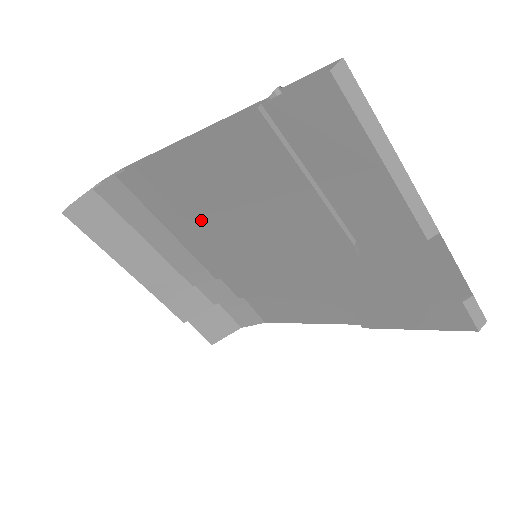
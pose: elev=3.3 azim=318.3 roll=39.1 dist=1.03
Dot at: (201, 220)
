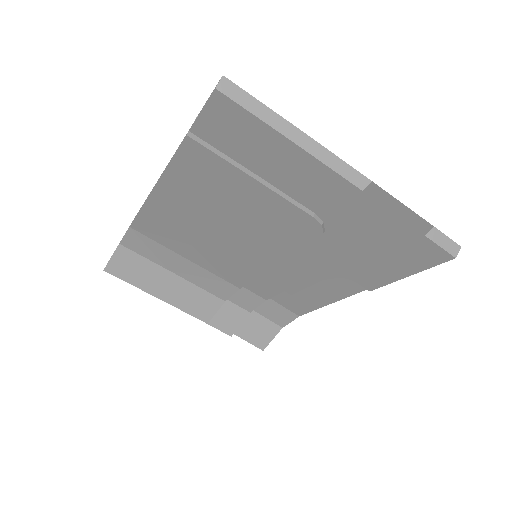
Dot at: (202, 240)
